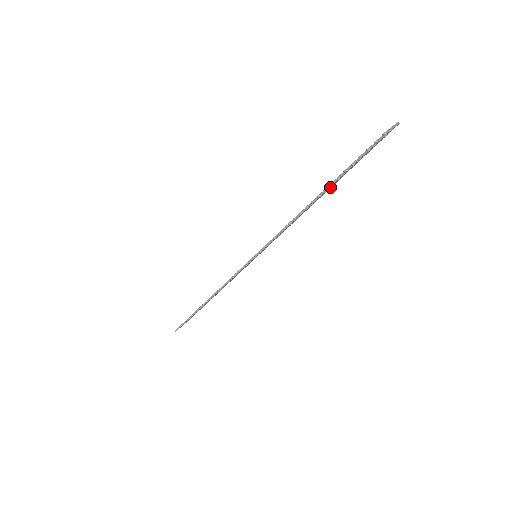
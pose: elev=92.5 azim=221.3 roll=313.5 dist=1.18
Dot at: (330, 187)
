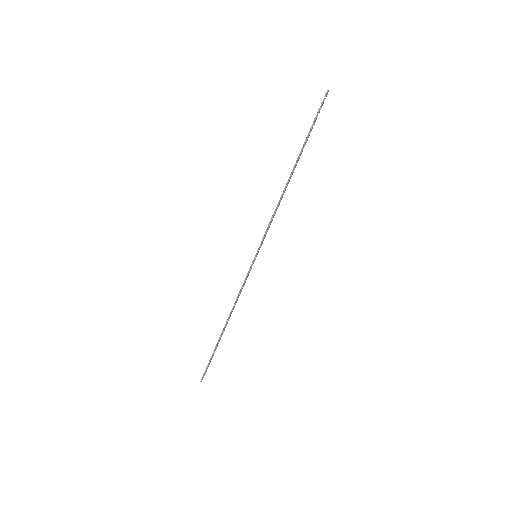
Dot at: (298, 160)
